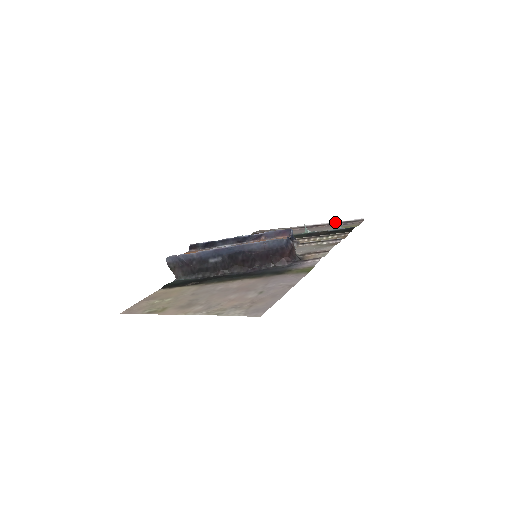
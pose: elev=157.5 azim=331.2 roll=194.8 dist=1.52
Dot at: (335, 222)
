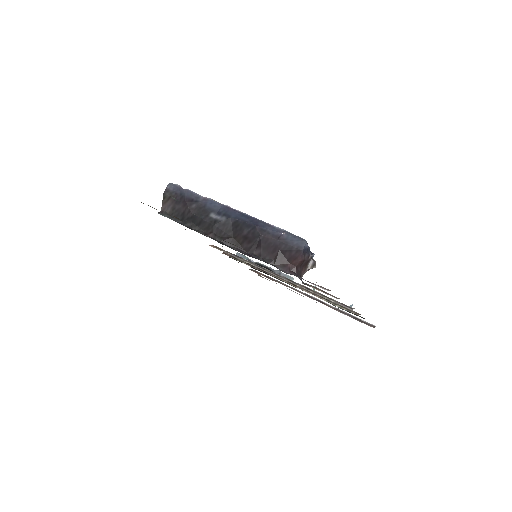
Dot at: (344, 311)
